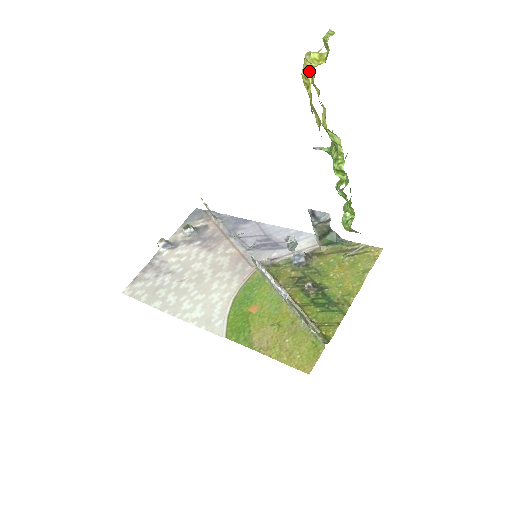
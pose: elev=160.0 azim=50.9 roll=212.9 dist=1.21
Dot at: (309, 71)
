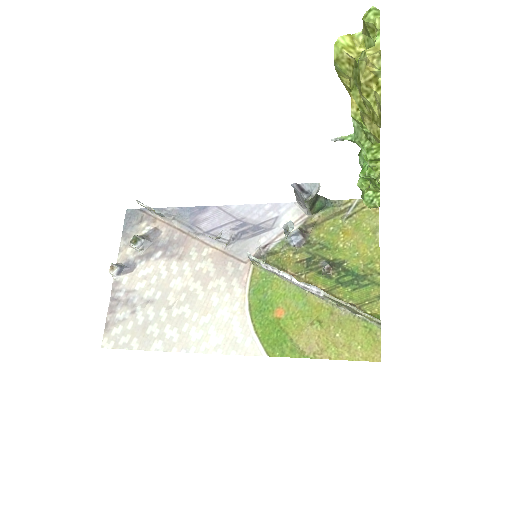
Dot at: (373, 77)
